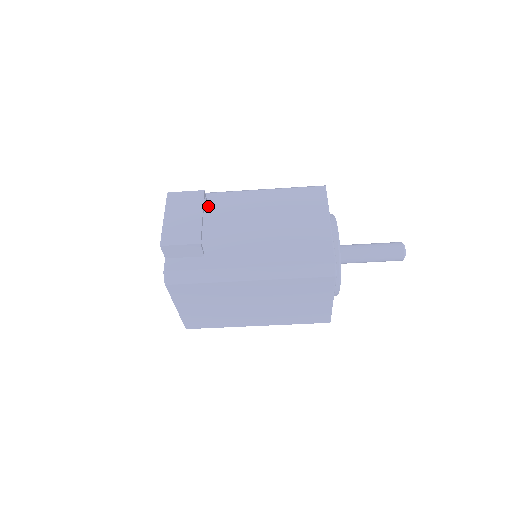
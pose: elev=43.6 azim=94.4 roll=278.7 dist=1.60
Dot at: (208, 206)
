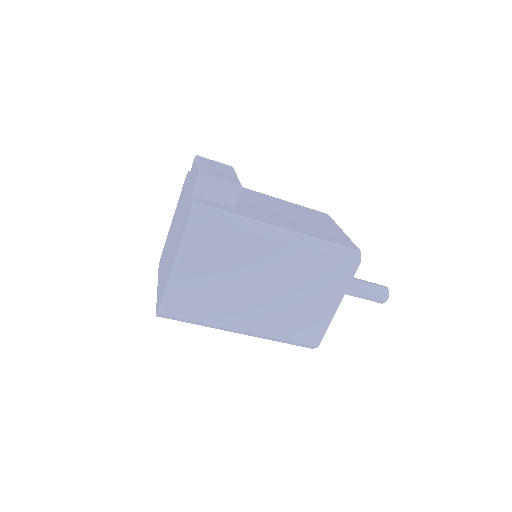
Dot at: occluded
